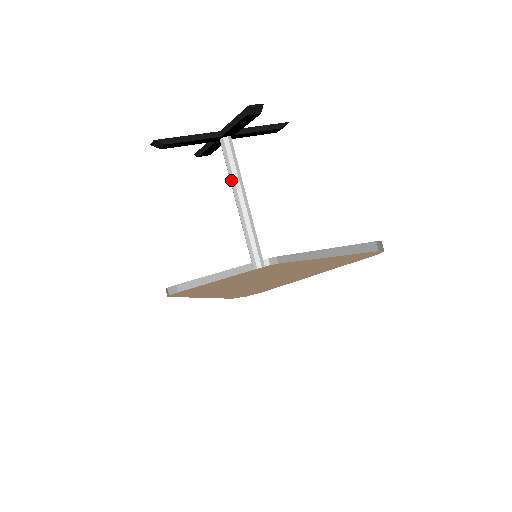
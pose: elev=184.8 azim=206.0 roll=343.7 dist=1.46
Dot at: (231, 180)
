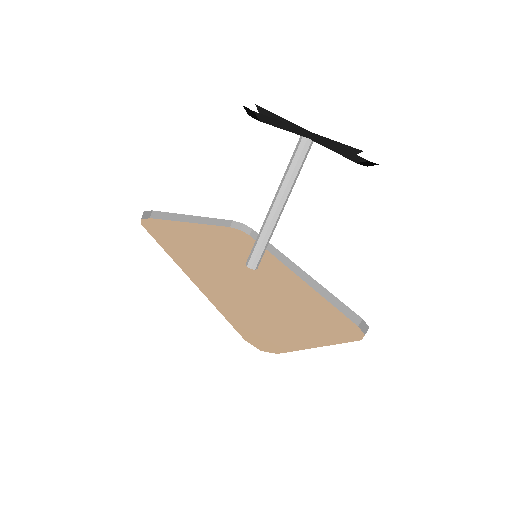
Dot at: (285, 180)
